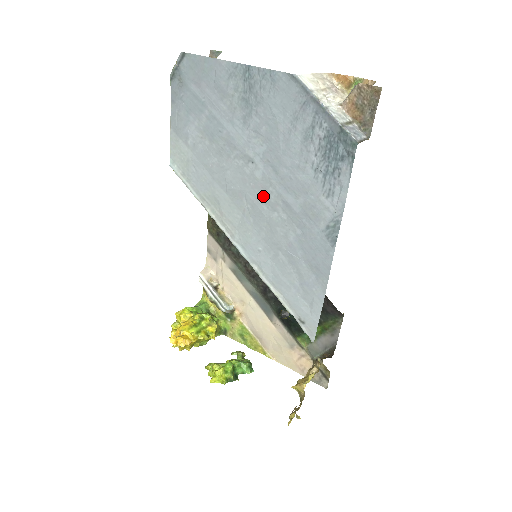
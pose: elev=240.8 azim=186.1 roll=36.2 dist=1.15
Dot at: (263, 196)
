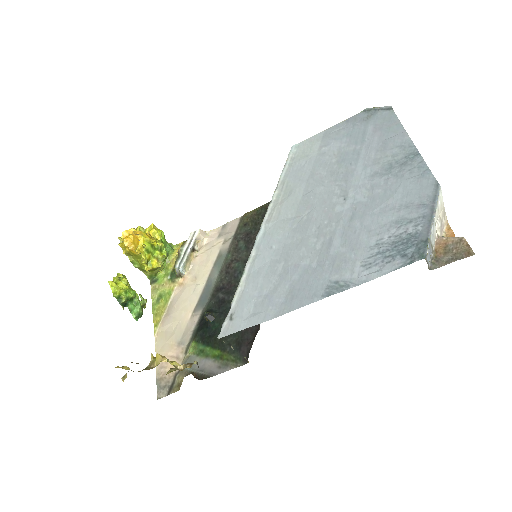
Dot at: (323, 222)
